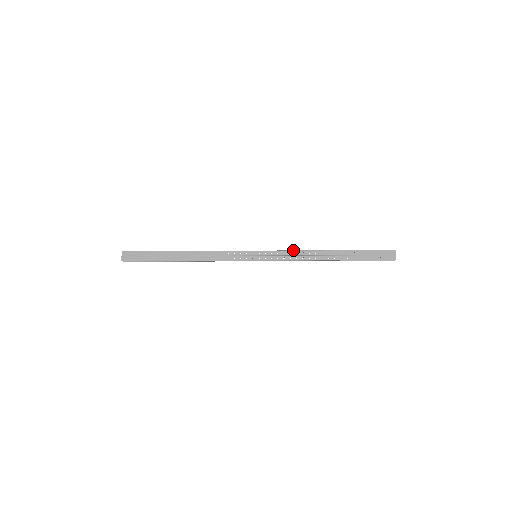
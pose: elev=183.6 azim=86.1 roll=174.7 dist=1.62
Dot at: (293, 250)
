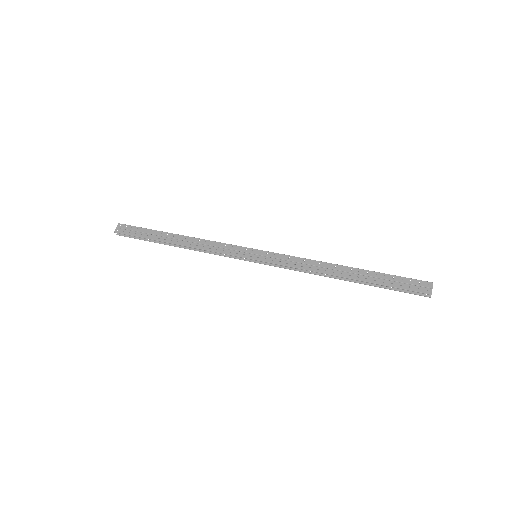
Dot at: occluded
